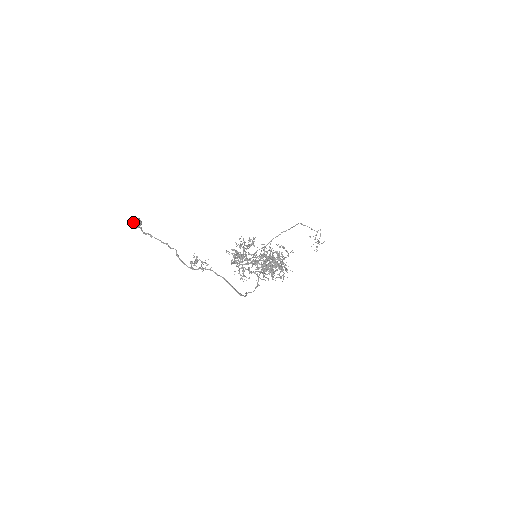
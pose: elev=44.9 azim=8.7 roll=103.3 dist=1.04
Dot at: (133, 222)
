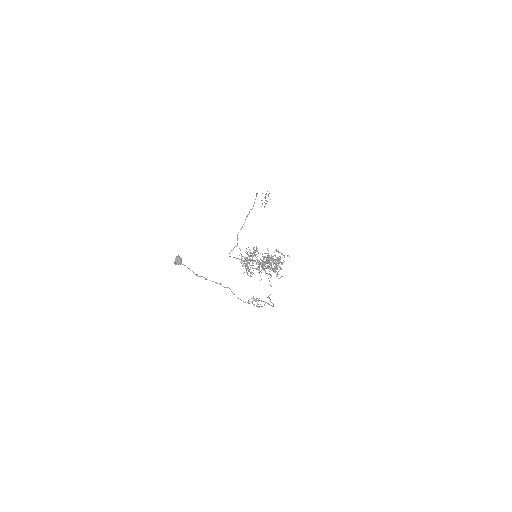
Dot at: (177, 261)
